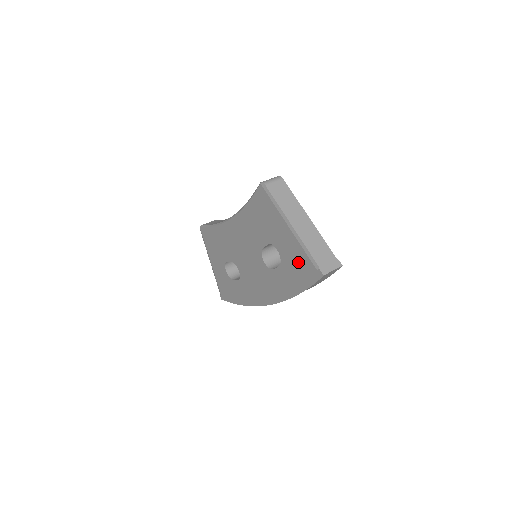
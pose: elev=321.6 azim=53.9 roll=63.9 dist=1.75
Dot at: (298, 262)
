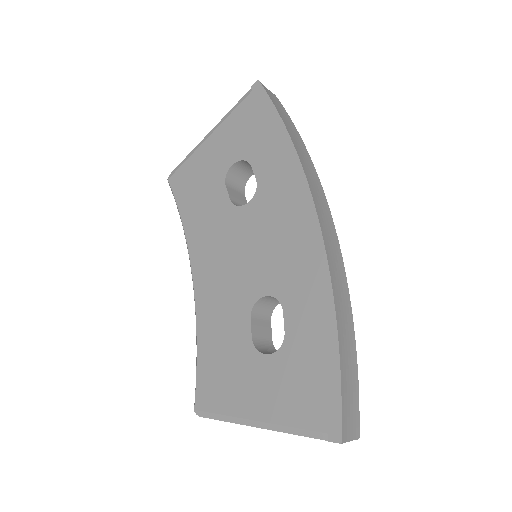
Dot at: (245, 124)
